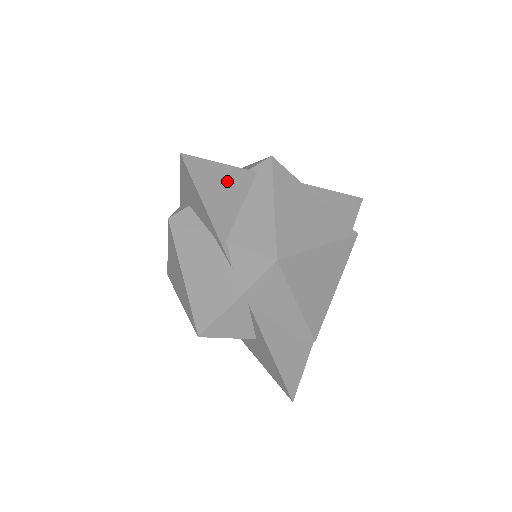
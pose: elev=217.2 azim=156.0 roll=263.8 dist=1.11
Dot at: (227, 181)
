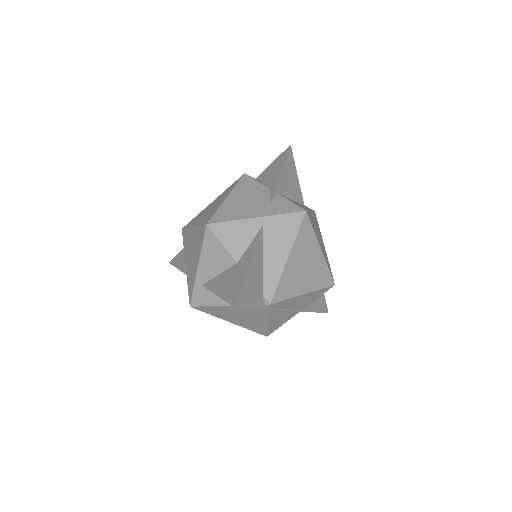
Dot at: (294, 183)
